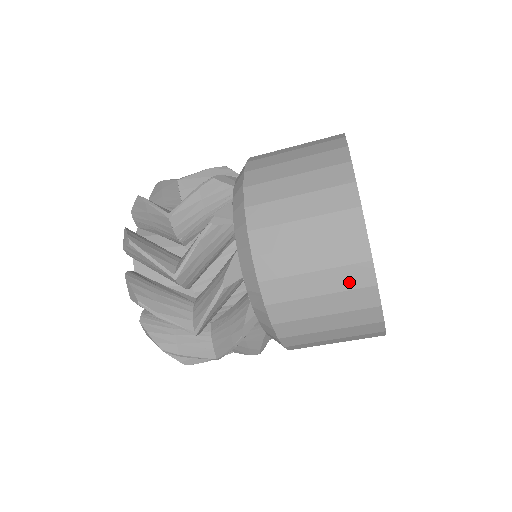
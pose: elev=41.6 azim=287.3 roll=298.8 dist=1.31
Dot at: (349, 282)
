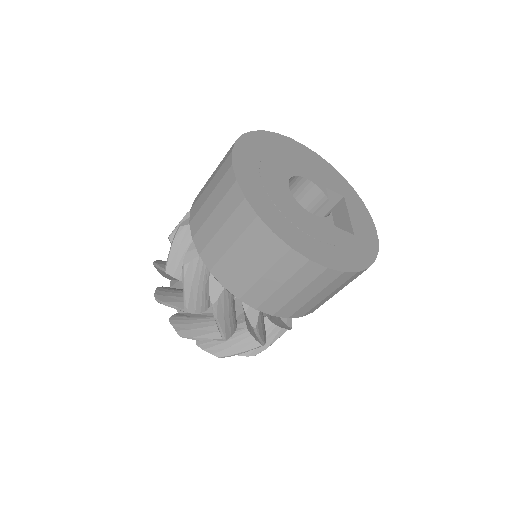
Dot at: (221, 175)
